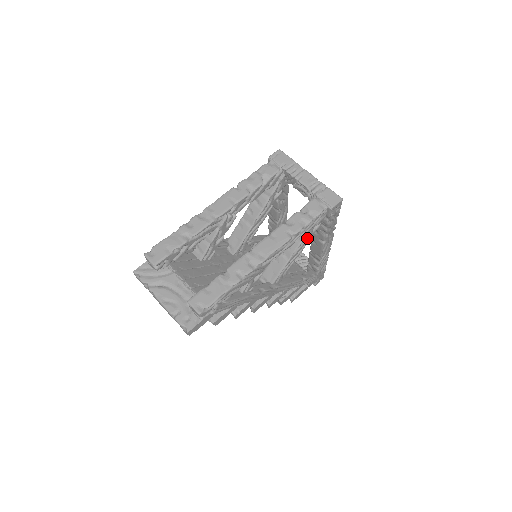
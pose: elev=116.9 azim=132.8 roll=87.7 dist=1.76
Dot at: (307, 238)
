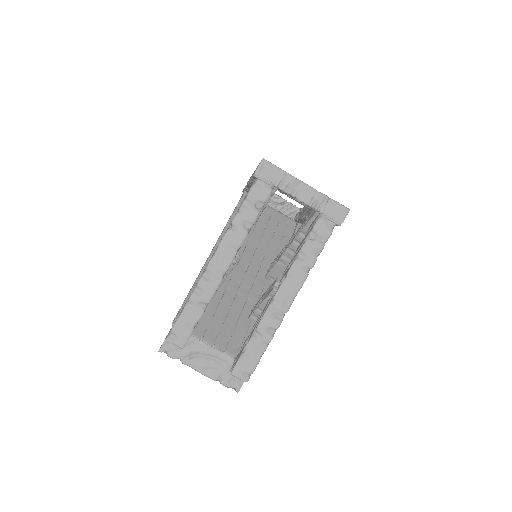
Dot at: occluded
